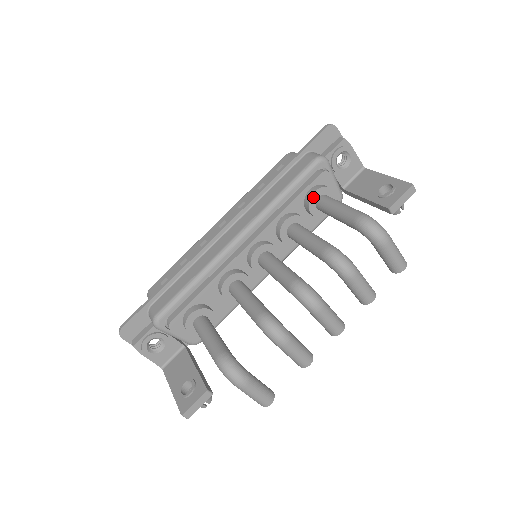
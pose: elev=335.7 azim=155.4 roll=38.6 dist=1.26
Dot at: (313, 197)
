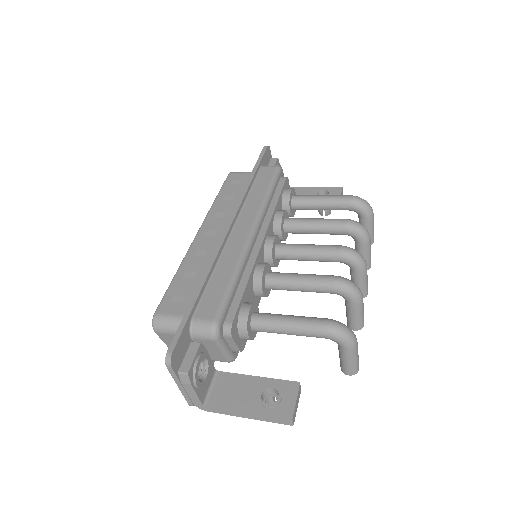
Dot at: (290, 196)
